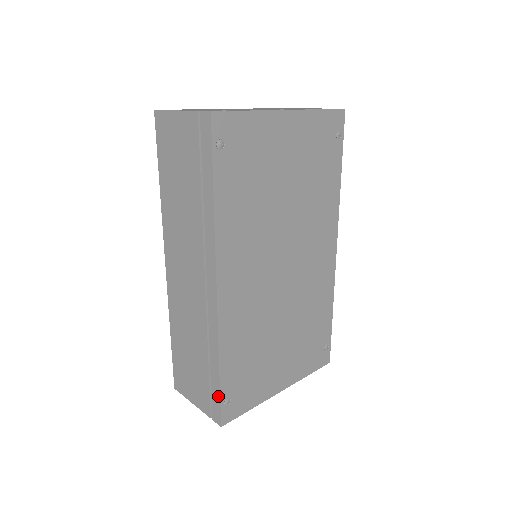
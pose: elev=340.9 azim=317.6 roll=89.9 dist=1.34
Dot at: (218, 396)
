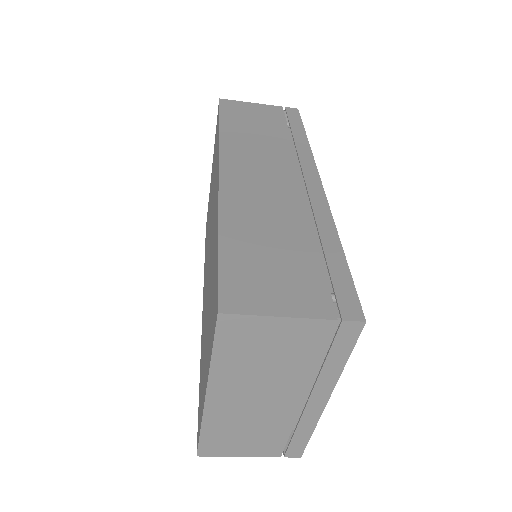
Dot at: (348, 278)
